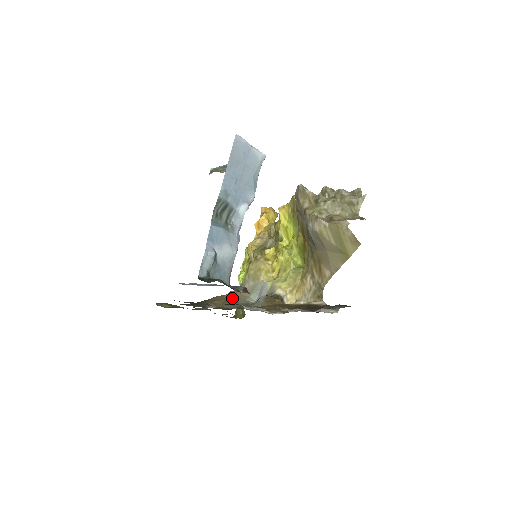
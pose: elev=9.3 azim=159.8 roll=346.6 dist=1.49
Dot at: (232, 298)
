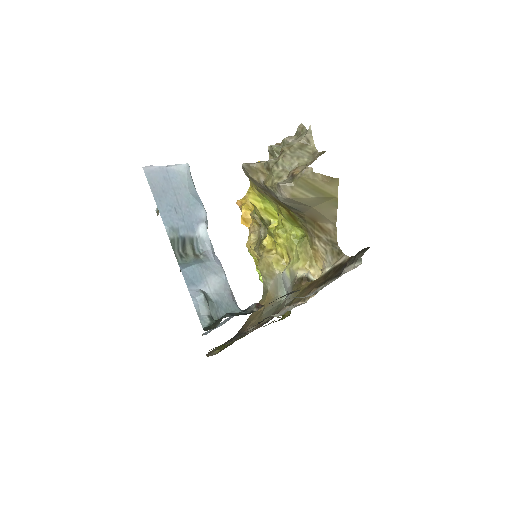
Dot at: (264, 308)
